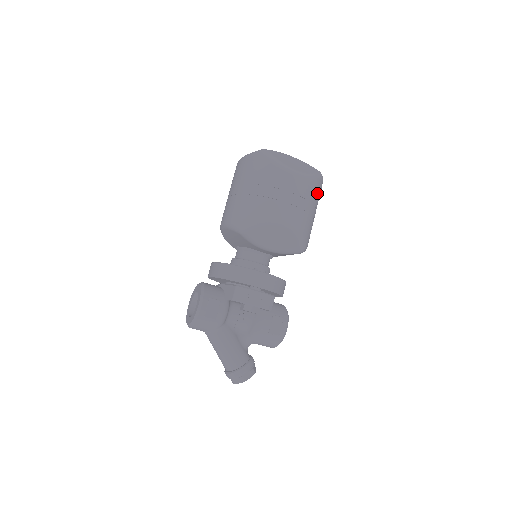
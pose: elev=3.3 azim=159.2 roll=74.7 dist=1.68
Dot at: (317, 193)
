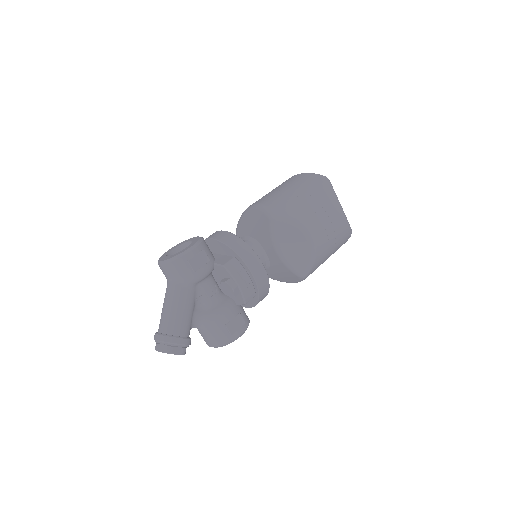
Dot at: (342, 242)
